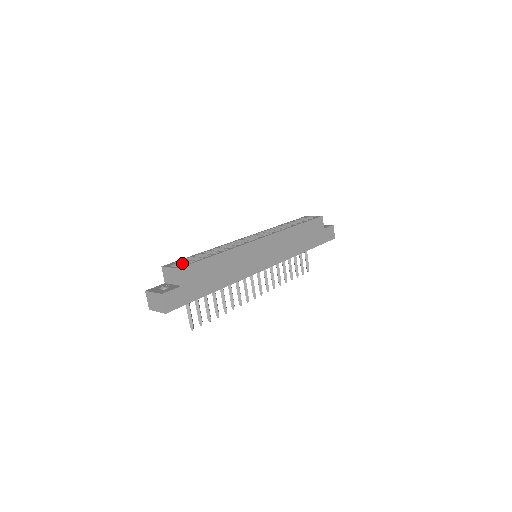
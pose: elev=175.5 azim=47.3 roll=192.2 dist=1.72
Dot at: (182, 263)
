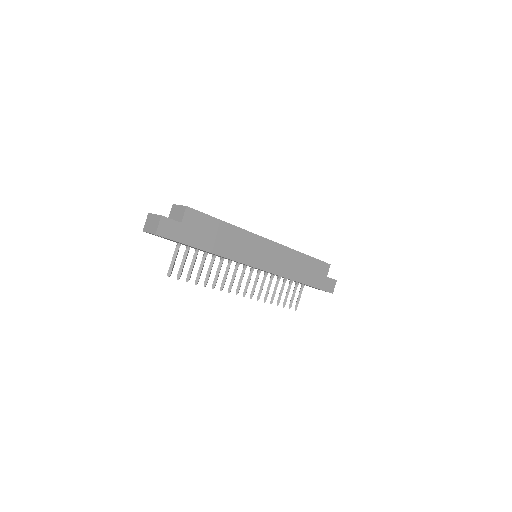
Dot at: occluded
